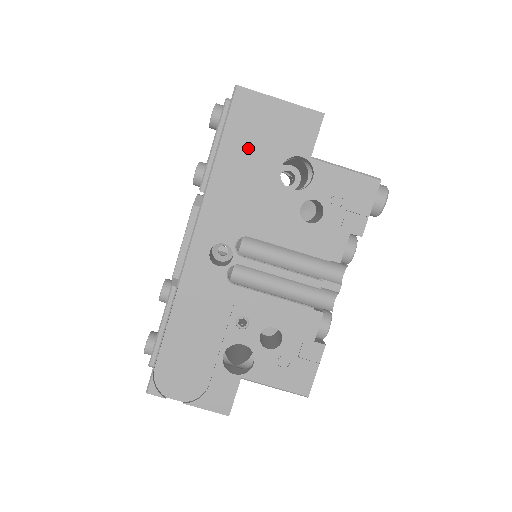
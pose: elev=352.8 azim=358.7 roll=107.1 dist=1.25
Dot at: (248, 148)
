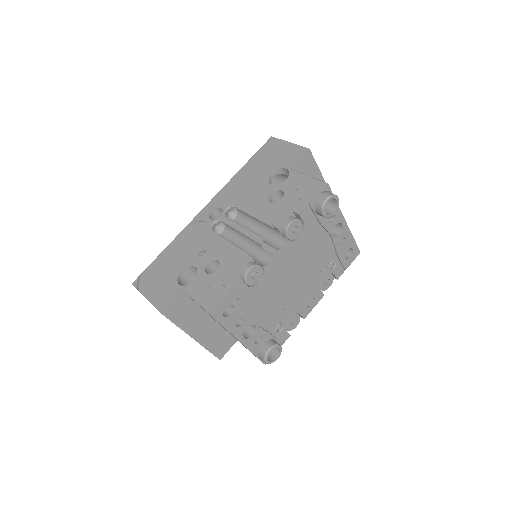
Dot at: (261, 163)
